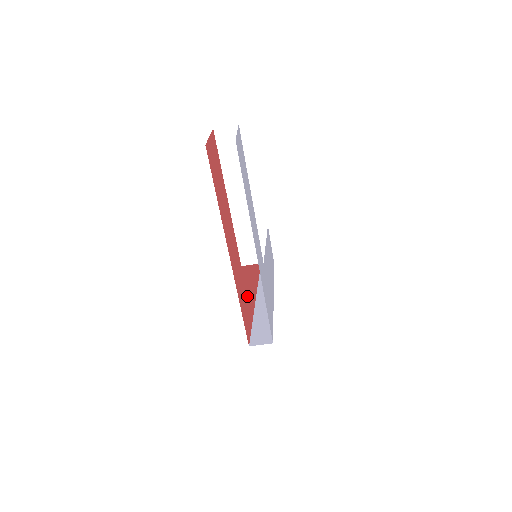
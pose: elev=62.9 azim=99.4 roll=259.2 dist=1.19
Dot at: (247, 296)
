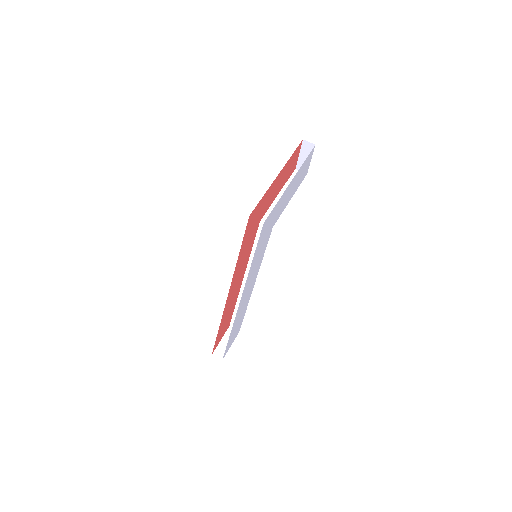
Dot at: (250, 236)
